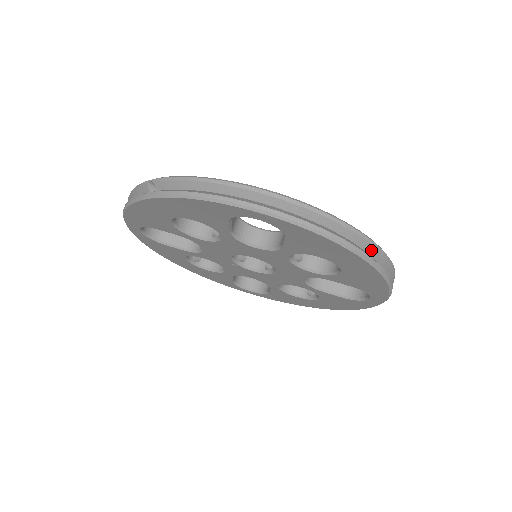
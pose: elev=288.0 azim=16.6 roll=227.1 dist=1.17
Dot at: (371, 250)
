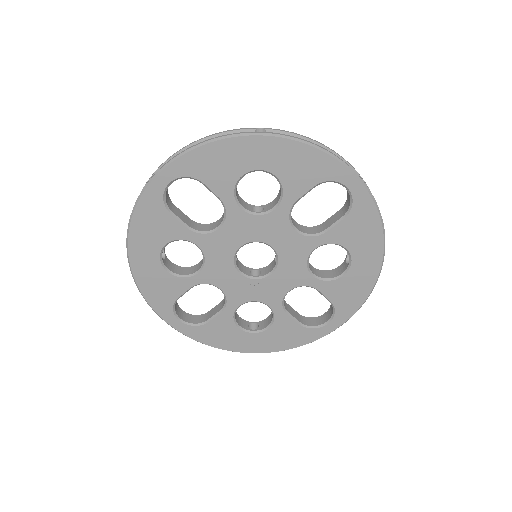
Dot at: occluded
